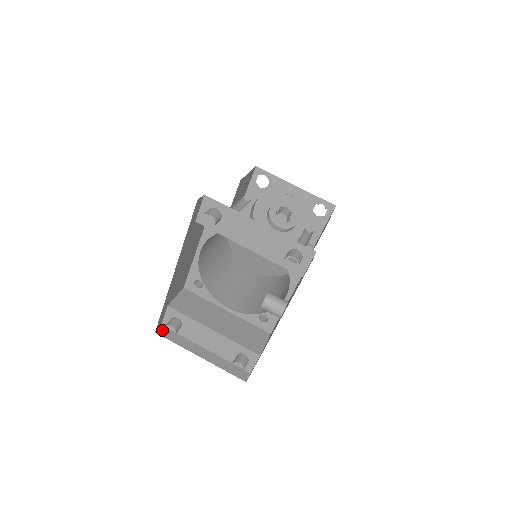
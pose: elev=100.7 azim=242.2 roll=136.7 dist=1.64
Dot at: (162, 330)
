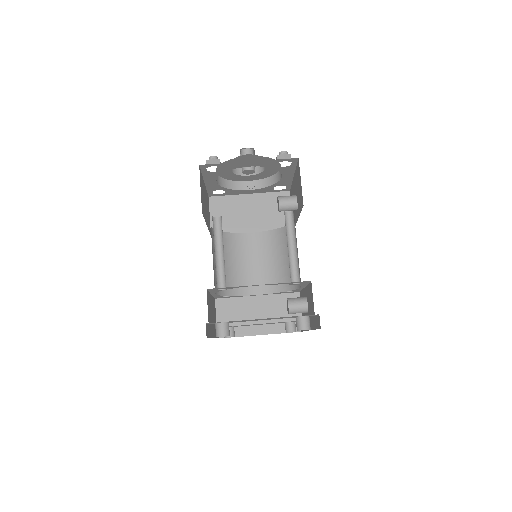
Dot at: occluded
